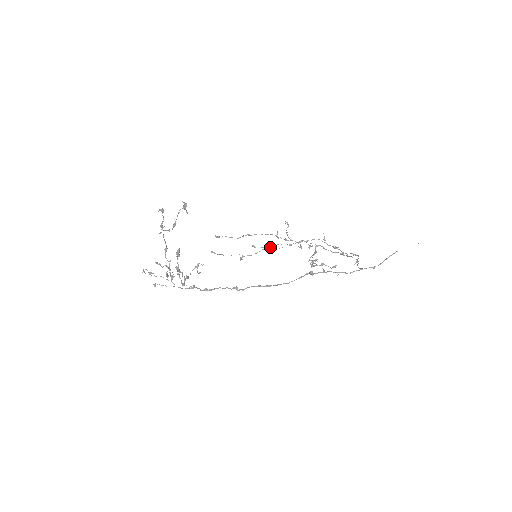
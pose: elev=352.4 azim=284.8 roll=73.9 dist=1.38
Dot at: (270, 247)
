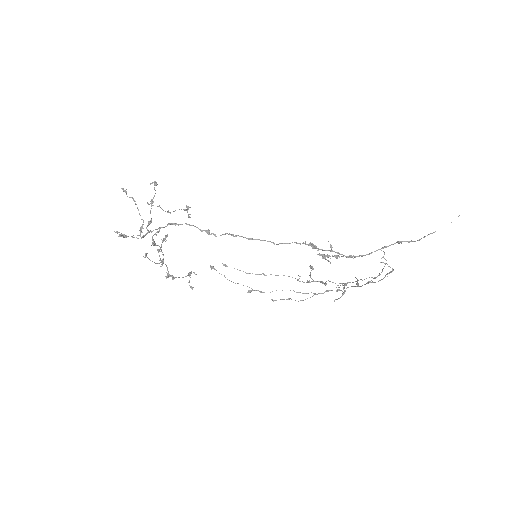
Dot at: occluded
